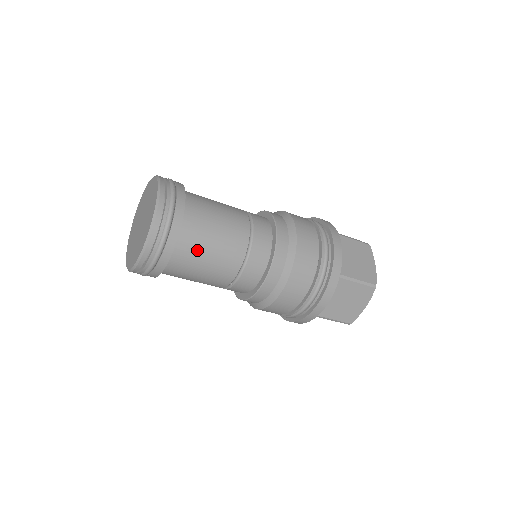
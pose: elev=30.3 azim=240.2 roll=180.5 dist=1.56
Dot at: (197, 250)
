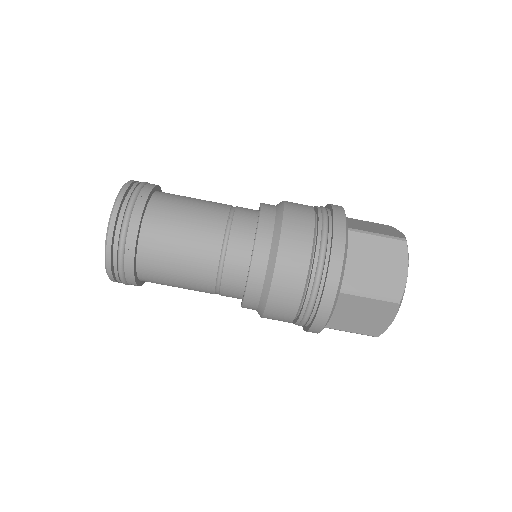
Dot at: occluded
